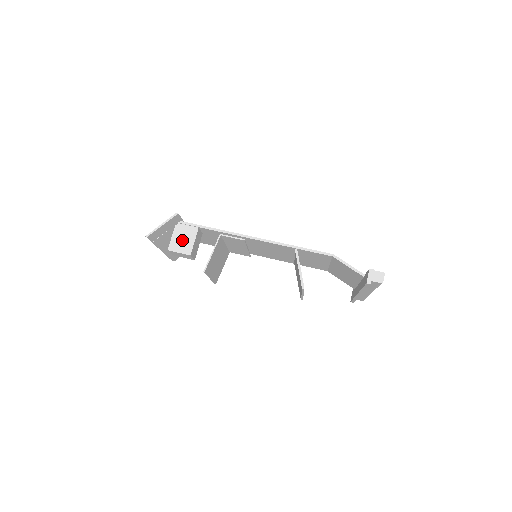
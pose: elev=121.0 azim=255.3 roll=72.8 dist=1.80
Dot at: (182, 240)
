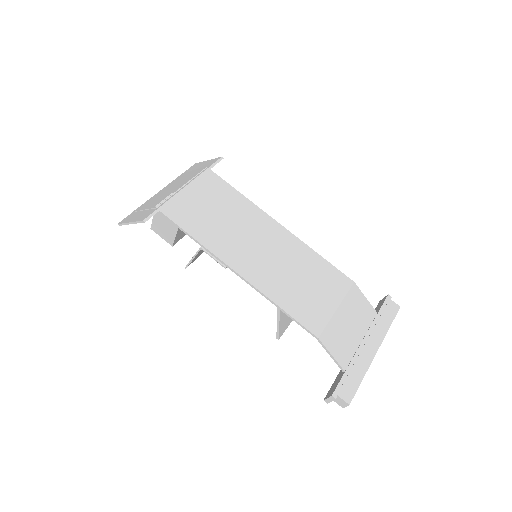
Dot at: (163, 228)
